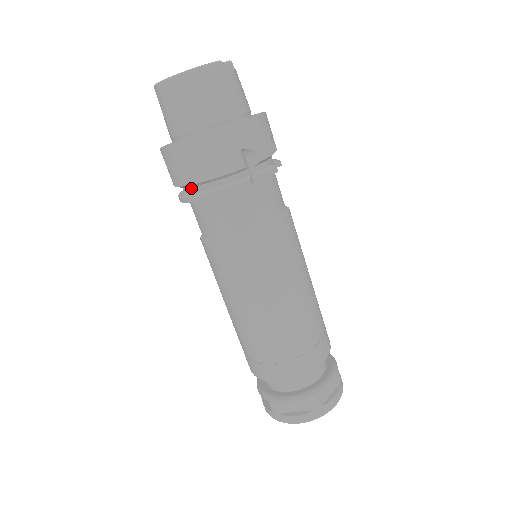
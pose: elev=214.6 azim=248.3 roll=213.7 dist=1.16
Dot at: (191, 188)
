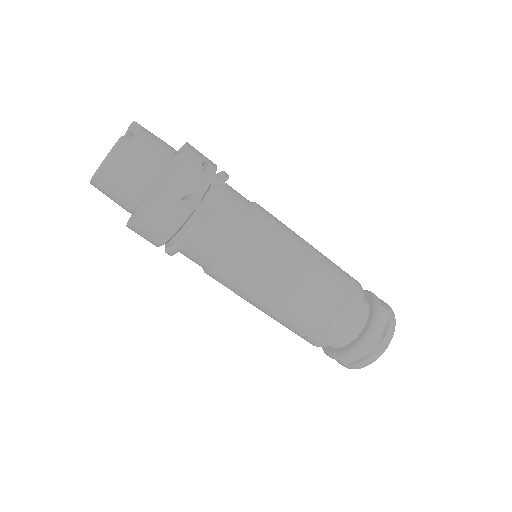
Dot at: (166, 244)
